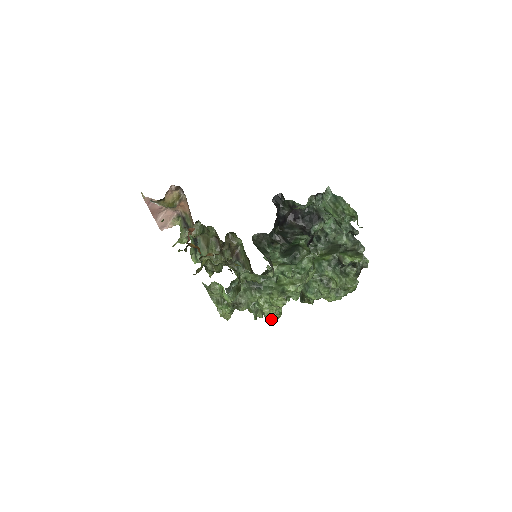
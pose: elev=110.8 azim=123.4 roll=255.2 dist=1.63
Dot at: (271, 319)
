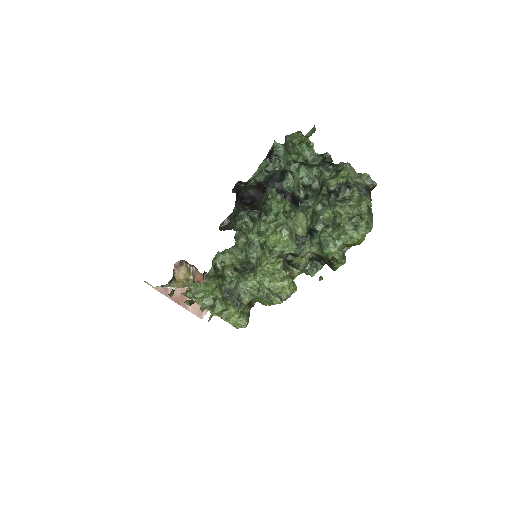
Dot at: (284, 292)
